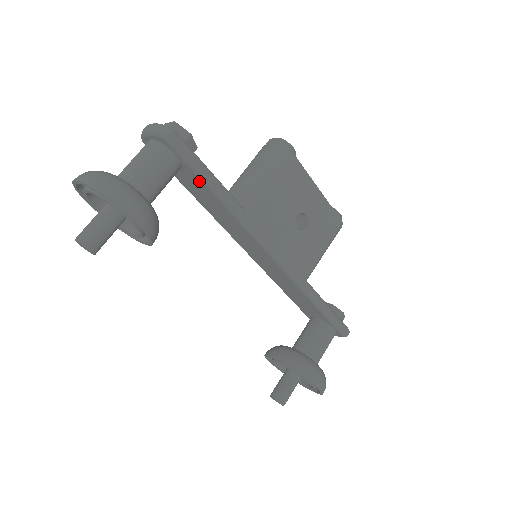
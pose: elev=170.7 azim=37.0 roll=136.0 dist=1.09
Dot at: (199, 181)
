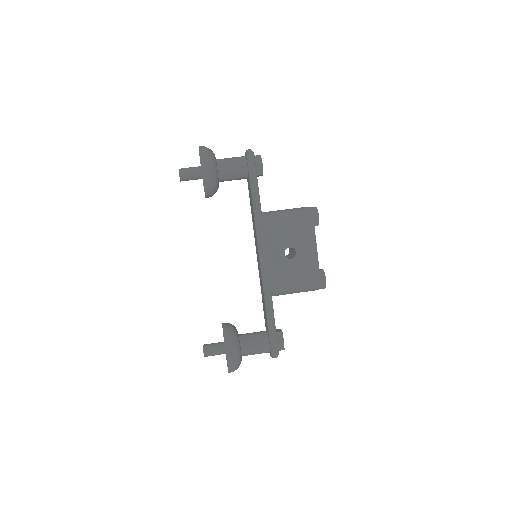
Dot at: (250, 187)
